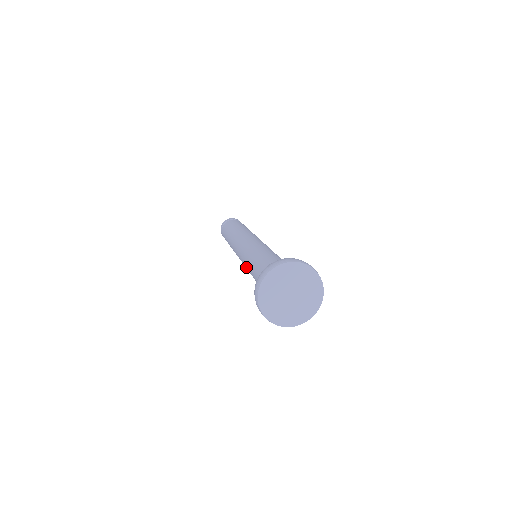
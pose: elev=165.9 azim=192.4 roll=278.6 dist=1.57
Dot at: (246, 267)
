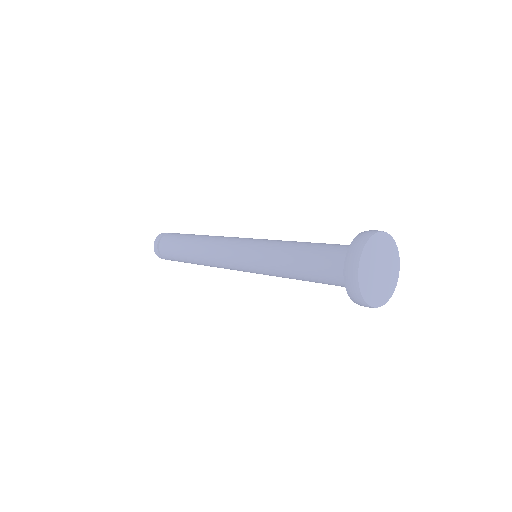
Dot at: (263, 247)
